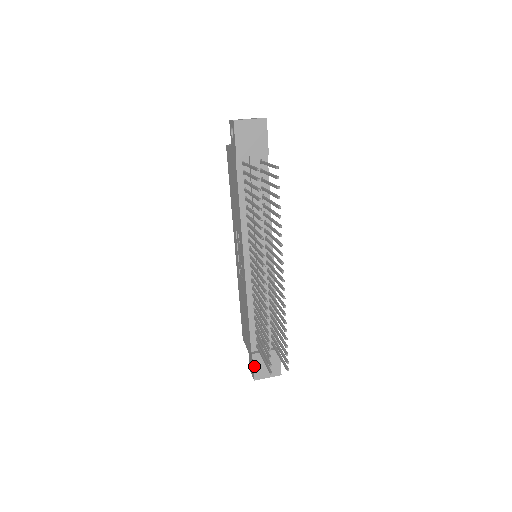
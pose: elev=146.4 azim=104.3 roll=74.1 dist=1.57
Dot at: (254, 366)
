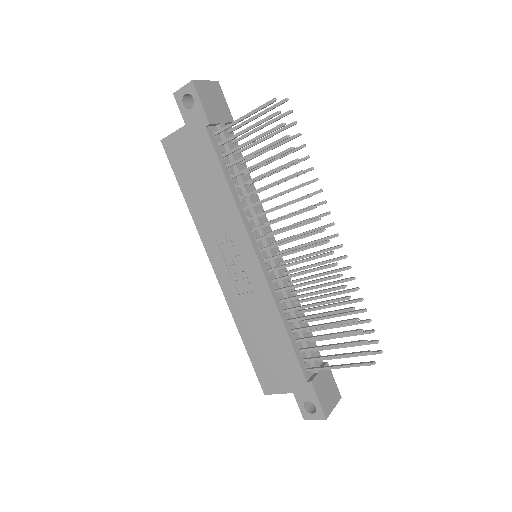
Dot at: (318, 398)
